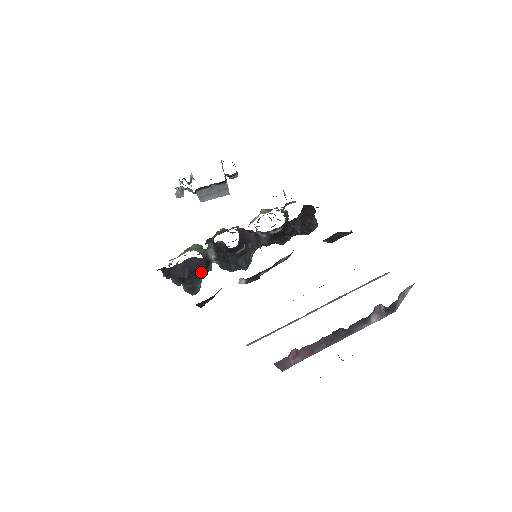
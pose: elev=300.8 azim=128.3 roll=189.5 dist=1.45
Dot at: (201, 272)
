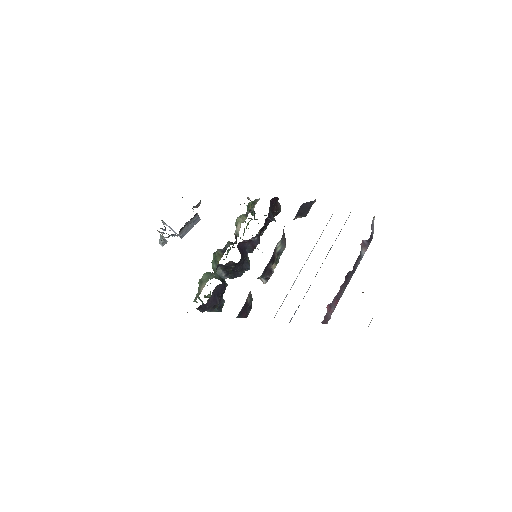
Dot at: (224, 292)
